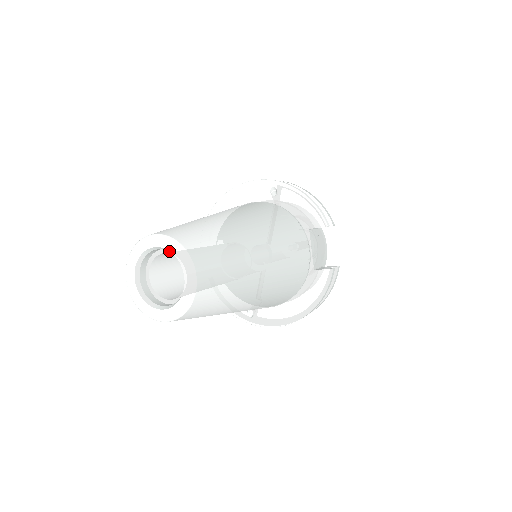
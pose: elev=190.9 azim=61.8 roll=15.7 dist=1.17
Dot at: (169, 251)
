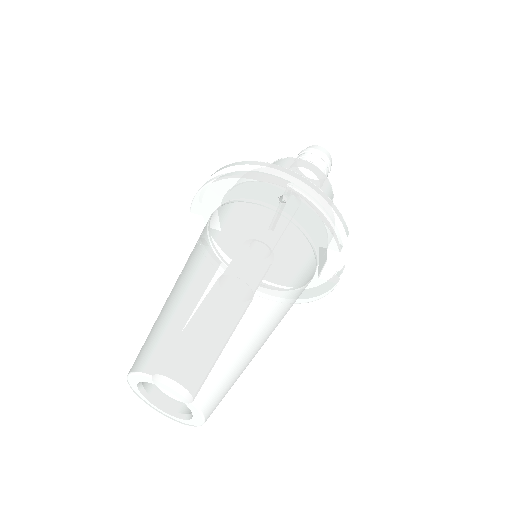
Dot at: (174, 393)
